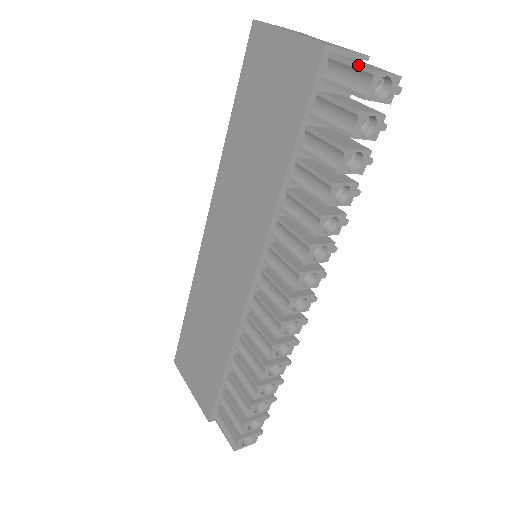
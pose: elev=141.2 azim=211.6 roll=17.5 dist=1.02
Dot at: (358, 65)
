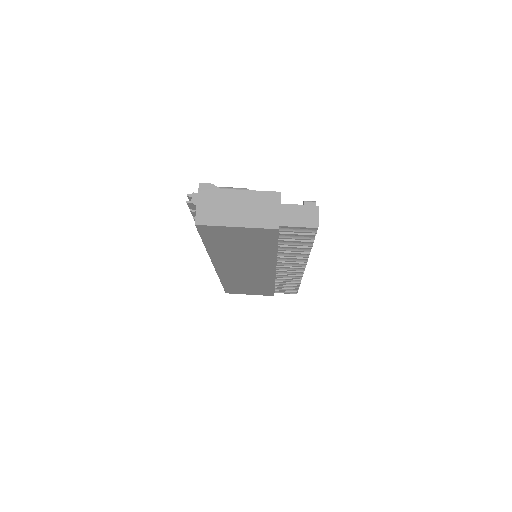
Dot at: (306, 228)
